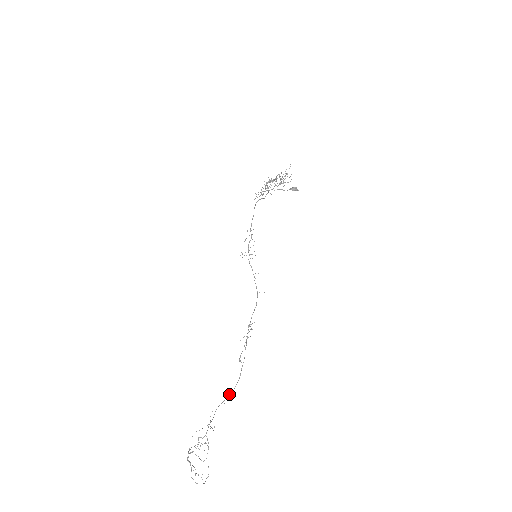
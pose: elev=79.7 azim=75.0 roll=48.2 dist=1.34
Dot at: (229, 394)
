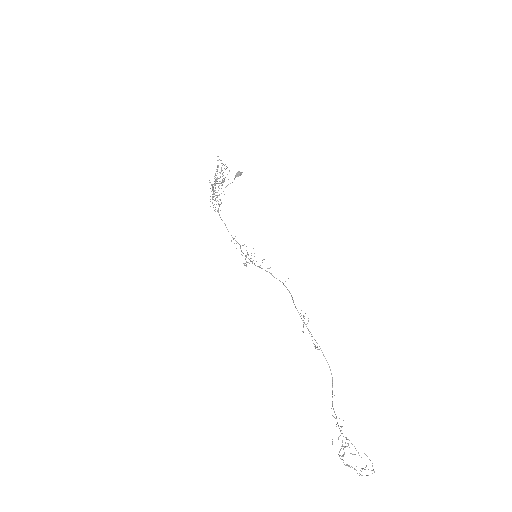
Dot at: (332, 385)
